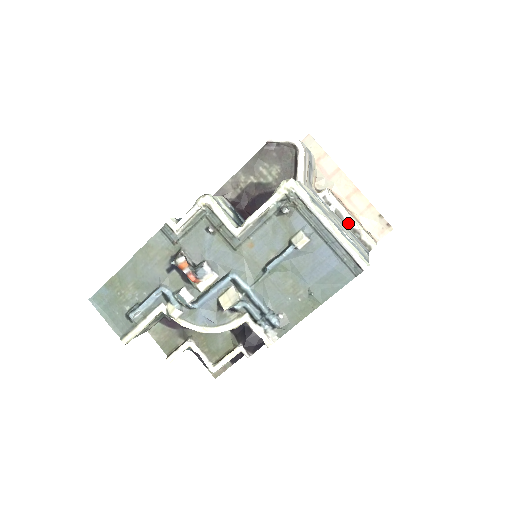
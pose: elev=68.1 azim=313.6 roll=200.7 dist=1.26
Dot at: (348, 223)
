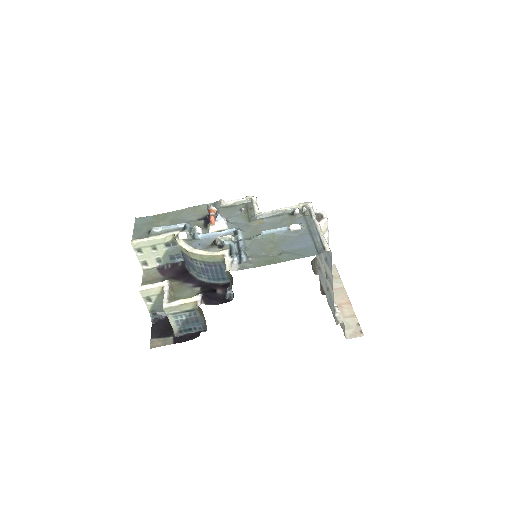
Dot at: occluded
